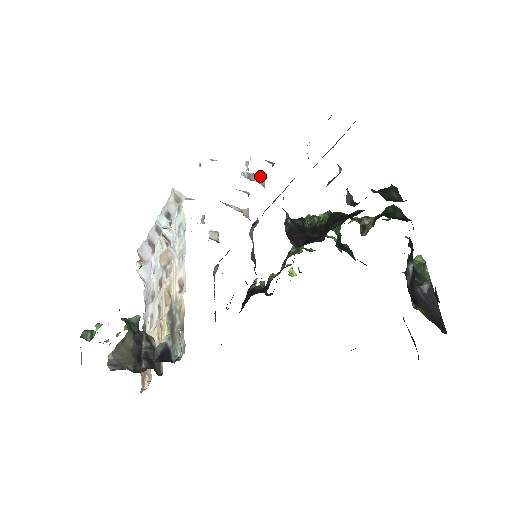
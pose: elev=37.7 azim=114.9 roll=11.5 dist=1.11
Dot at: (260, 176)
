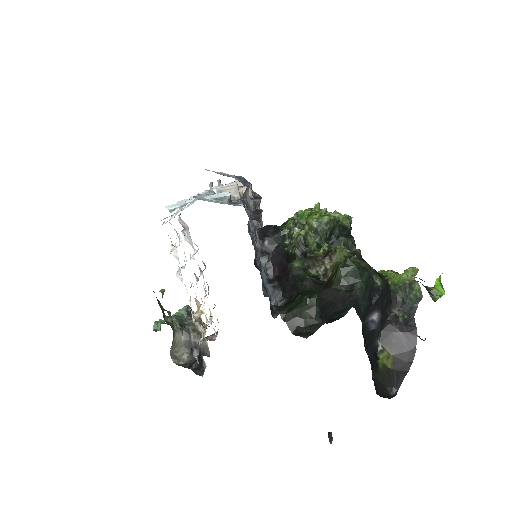
Dot at: (232, 186)
